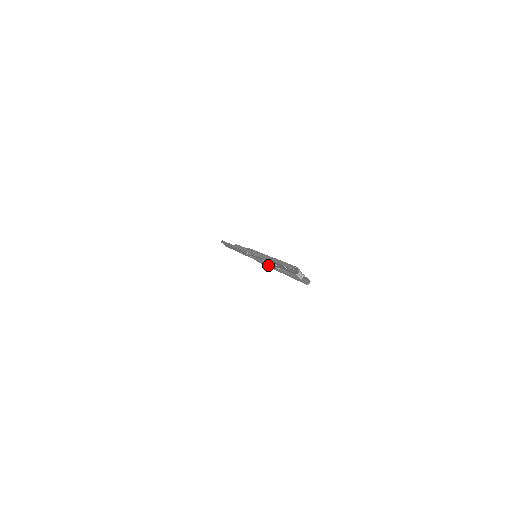
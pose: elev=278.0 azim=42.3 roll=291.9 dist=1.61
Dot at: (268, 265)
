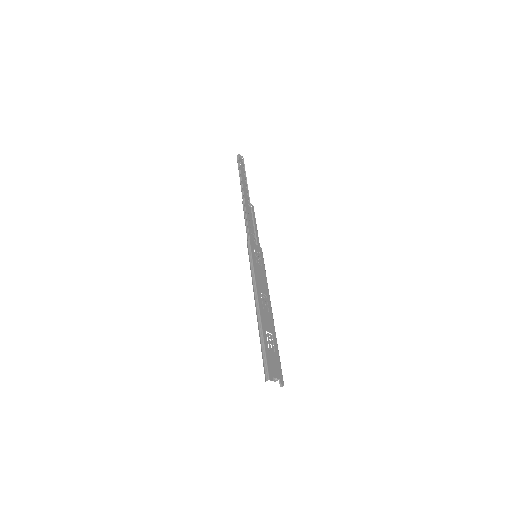
Dot at: occluded
